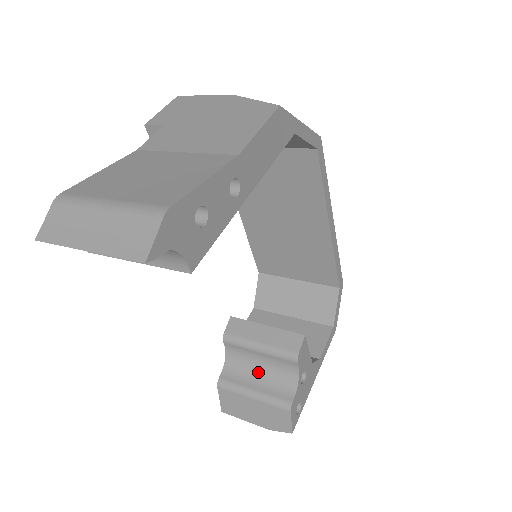
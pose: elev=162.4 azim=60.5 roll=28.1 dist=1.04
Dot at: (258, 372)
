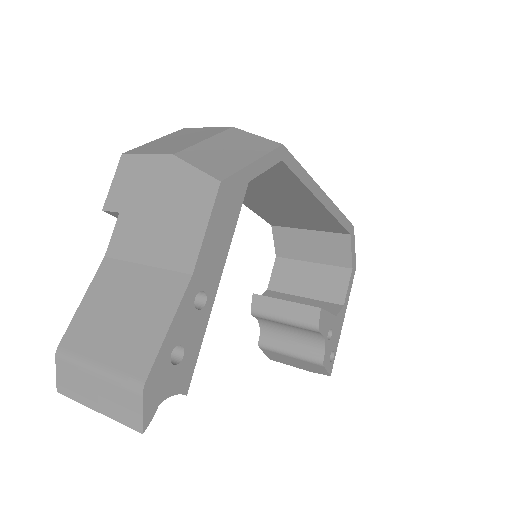
Dot at: (289, 335)
